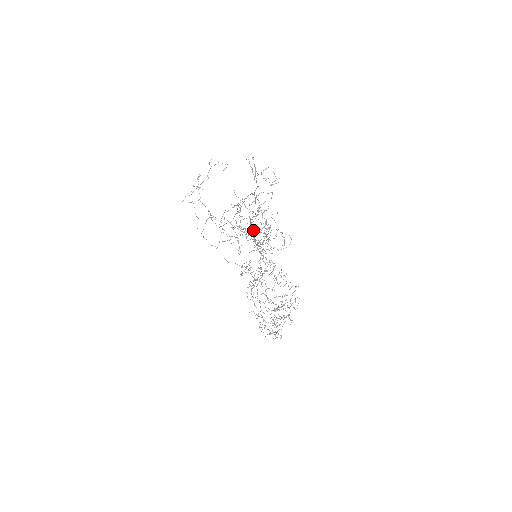
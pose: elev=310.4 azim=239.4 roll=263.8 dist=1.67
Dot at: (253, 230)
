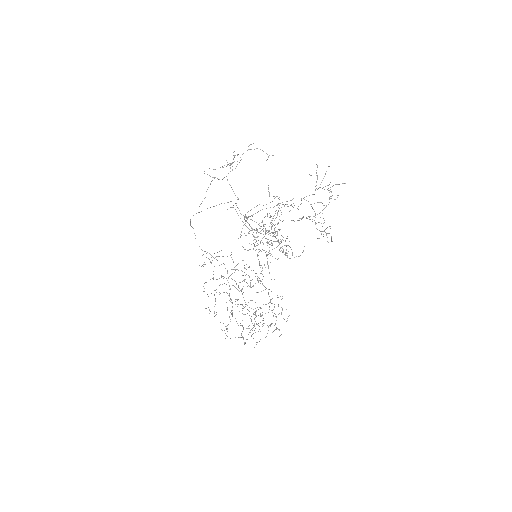
Dot at: occluded
